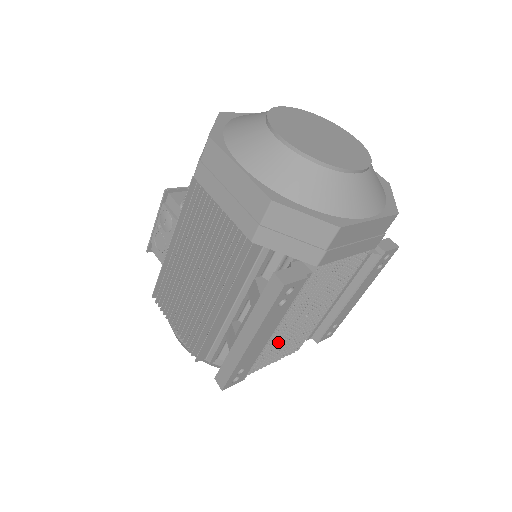
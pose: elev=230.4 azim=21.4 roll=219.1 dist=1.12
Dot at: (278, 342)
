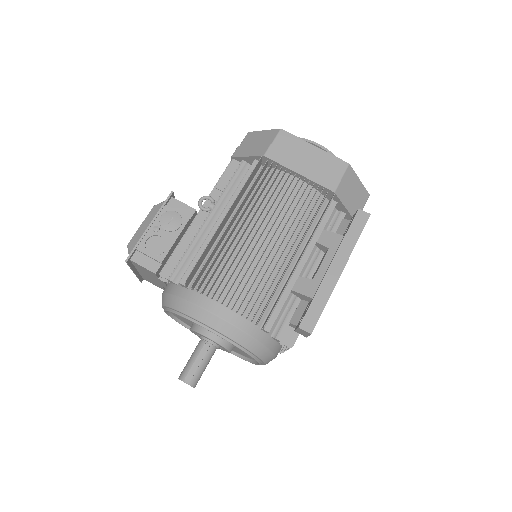
Dot at: occluded
